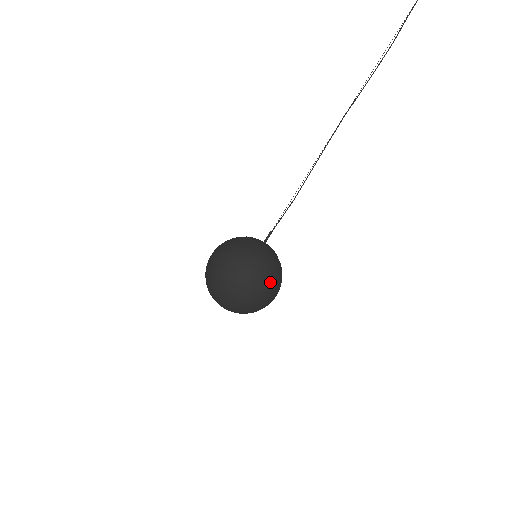
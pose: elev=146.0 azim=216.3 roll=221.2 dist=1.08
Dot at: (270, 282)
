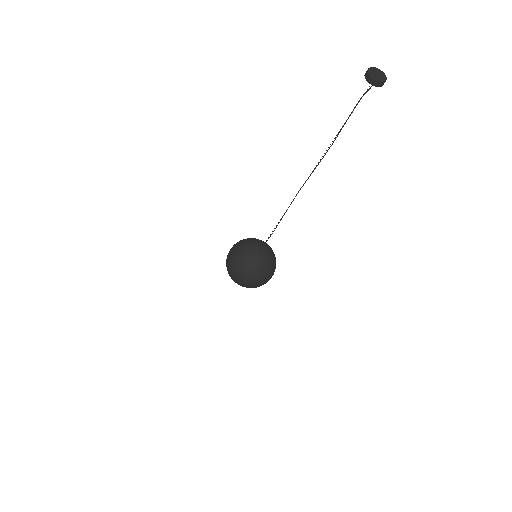
Dot at: (268, 278)
